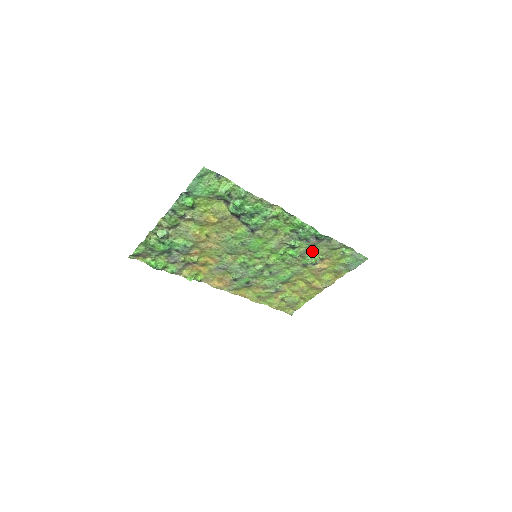
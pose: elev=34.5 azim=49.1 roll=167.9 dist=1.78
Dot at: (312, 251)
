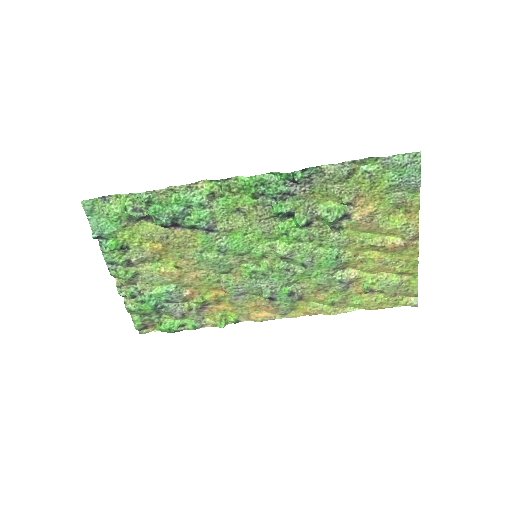
Dot at: (323, 202)
